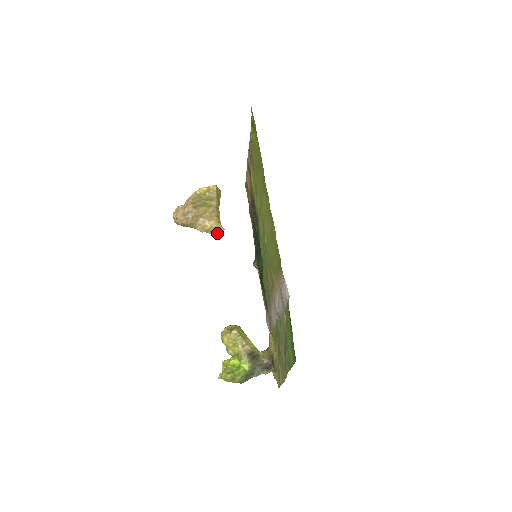
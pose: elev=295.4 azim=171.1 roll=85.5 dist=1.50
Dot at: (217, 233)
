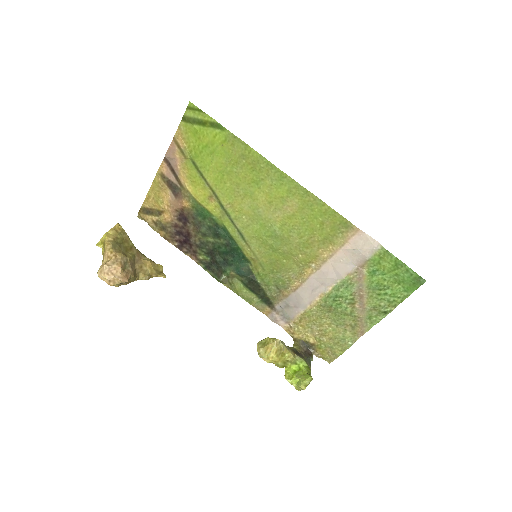
Dot at: (161, 272)
